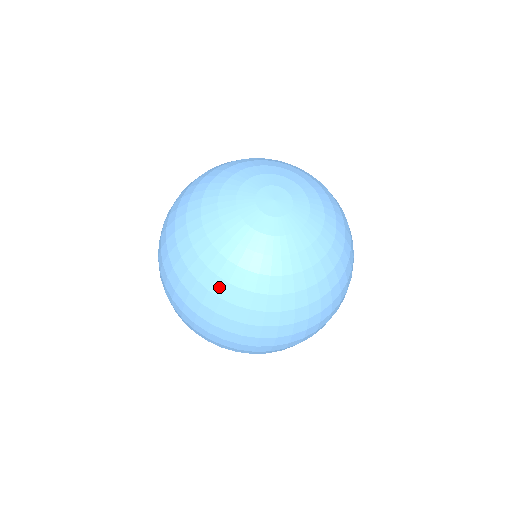
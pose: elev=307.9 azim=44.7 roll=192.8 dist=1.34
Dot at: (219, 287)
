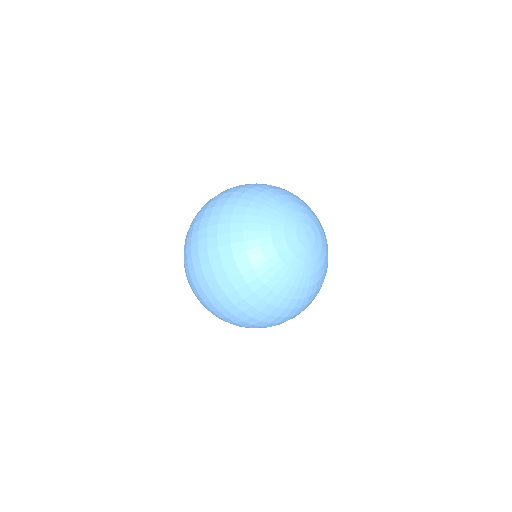
Dot at: (285, 303)
